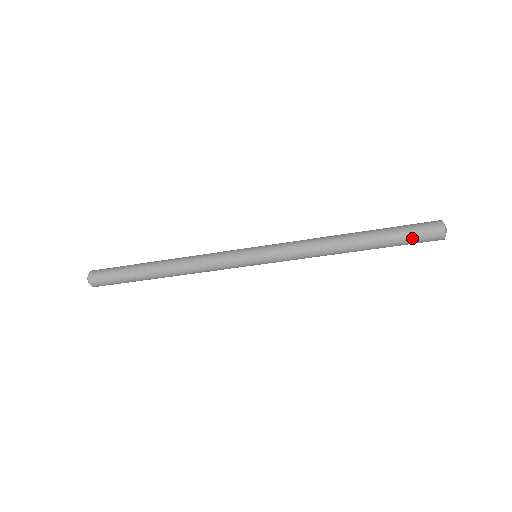
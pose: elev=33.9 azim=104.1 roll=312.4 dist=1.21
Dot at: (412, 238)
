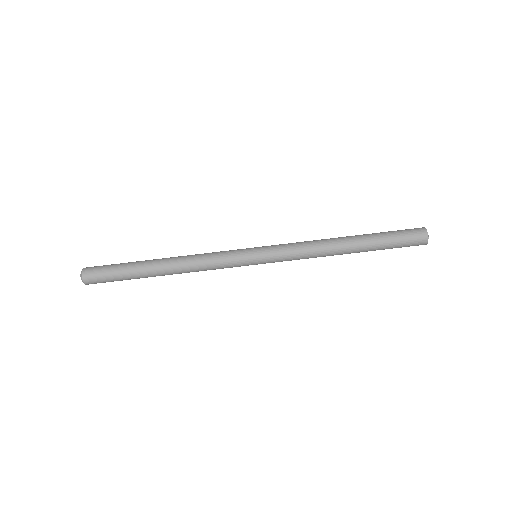
Dot at: (400, 243)
